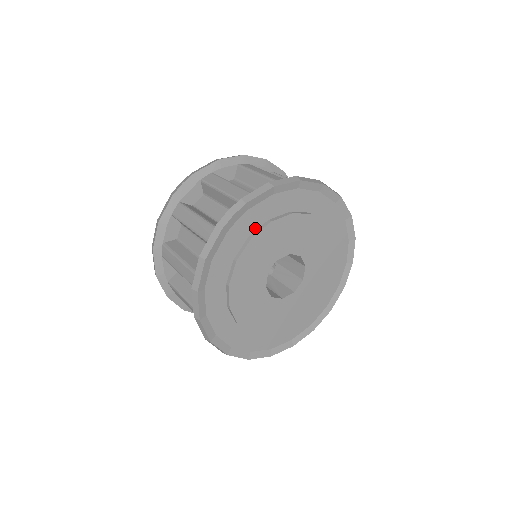
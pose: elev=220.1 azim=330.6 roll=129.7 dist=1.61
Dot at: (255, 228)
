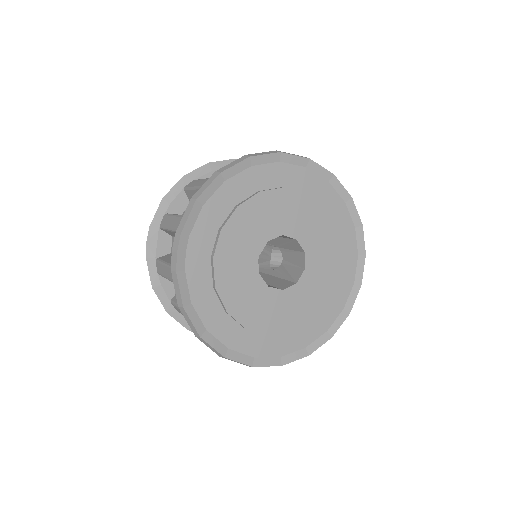
Dot at: (211, 246)
